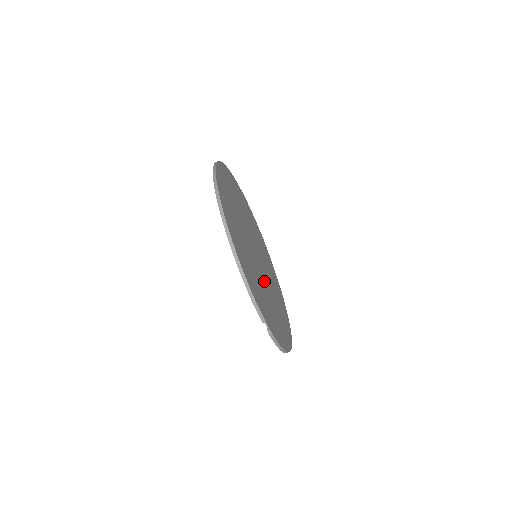
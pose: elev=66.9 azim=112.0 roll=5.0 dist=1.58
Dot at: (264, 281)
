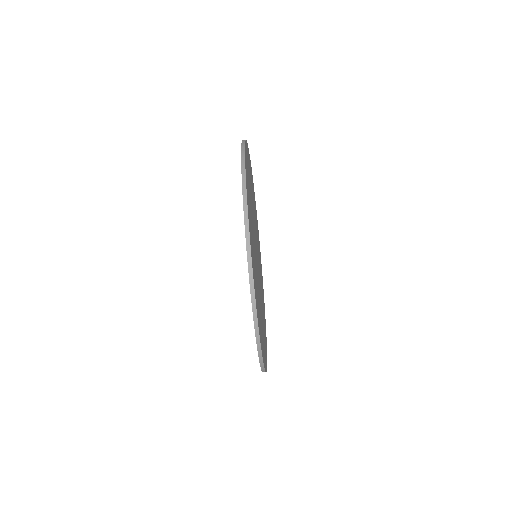
Dot at: (260, 286)
